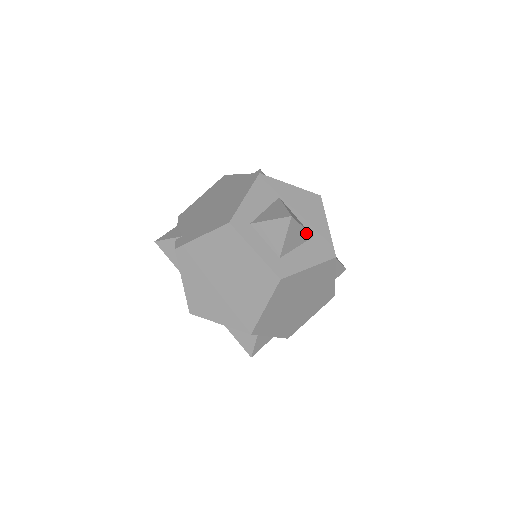
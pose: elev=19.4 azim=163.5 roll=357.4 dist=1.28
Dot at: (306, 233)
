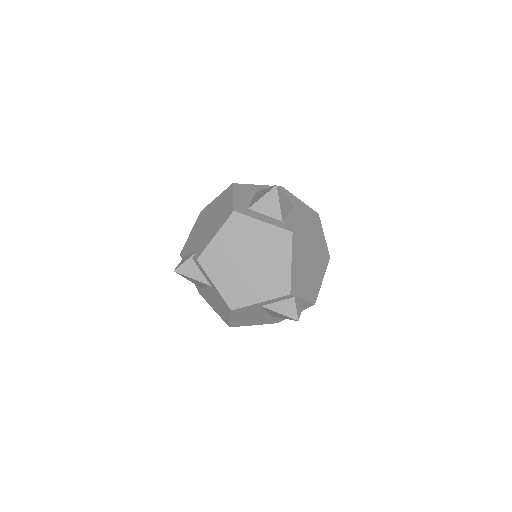
Dot at: (290, 203)
